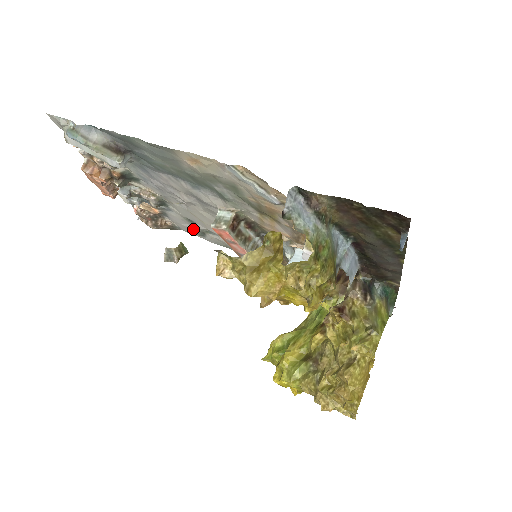
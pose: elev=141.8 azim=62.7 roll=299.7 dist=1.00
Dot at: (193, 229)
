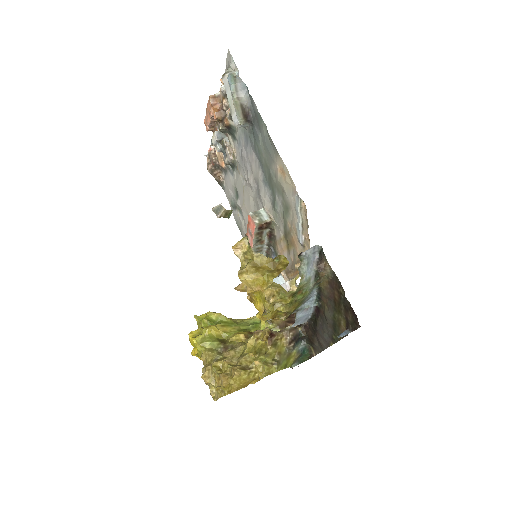
Dot at: (232, 198)
